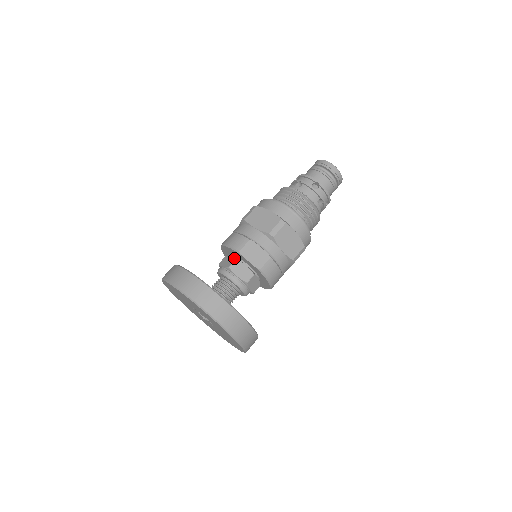
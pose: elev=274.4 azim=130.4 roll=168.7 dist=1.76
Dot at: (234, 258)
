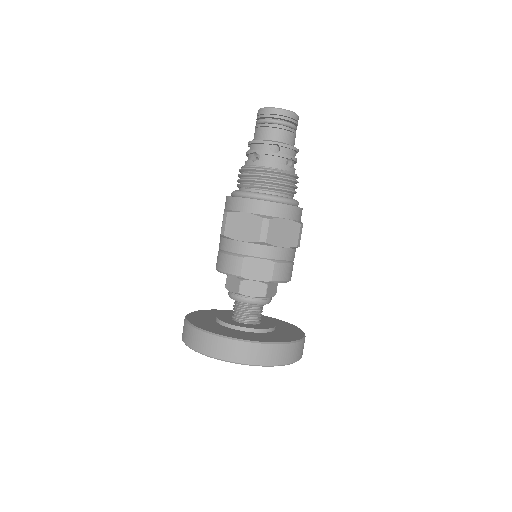
Dot at: (238, 280)
